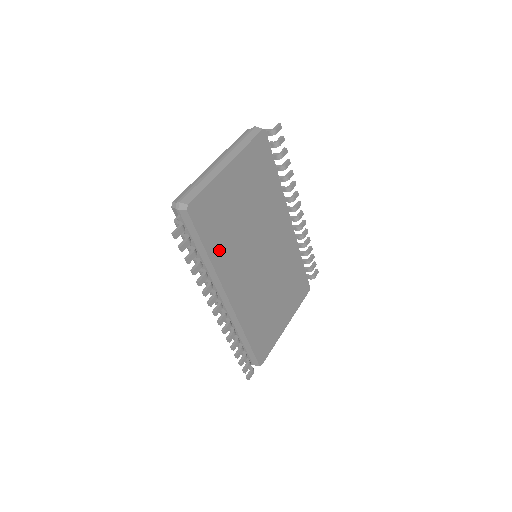
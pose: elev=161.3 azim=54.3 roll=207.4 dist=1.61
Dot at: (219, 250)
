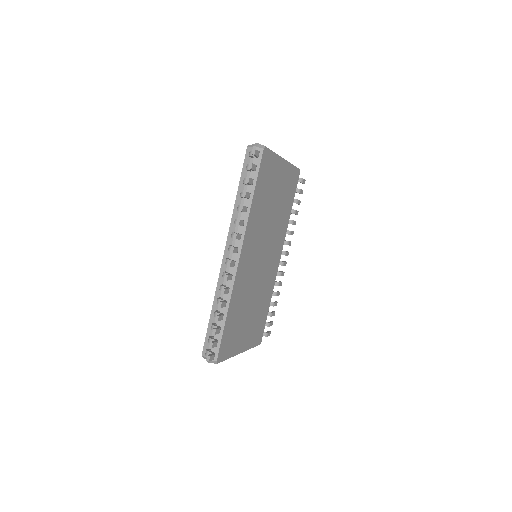
Dot at: (256, 206)
